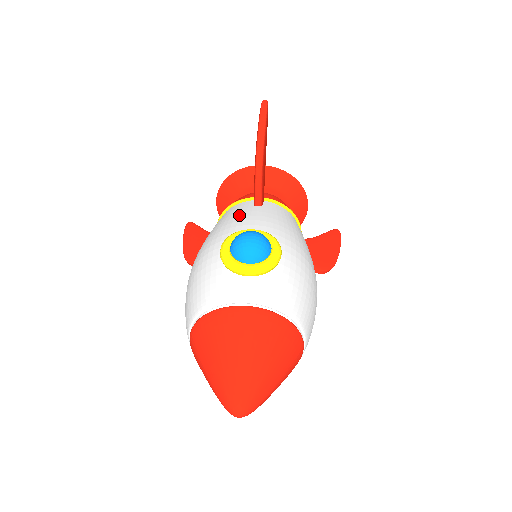
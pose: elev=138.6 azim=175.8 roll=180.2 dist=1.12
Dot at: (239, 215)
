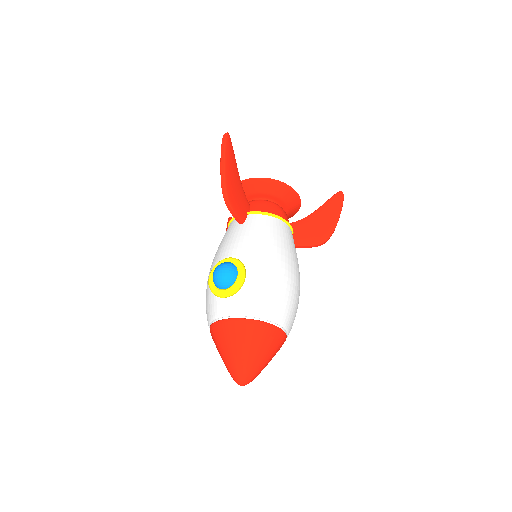
Dot at: (227, 238)
